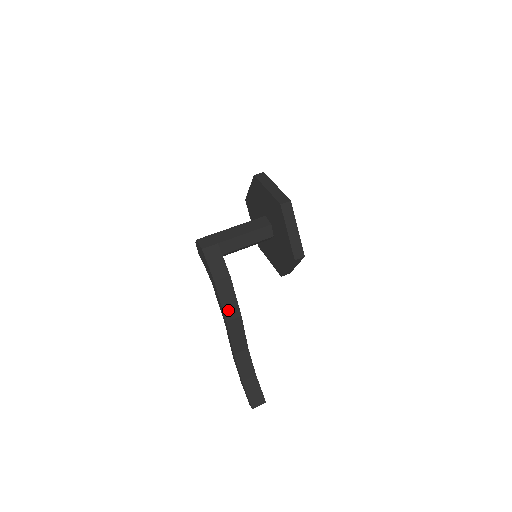
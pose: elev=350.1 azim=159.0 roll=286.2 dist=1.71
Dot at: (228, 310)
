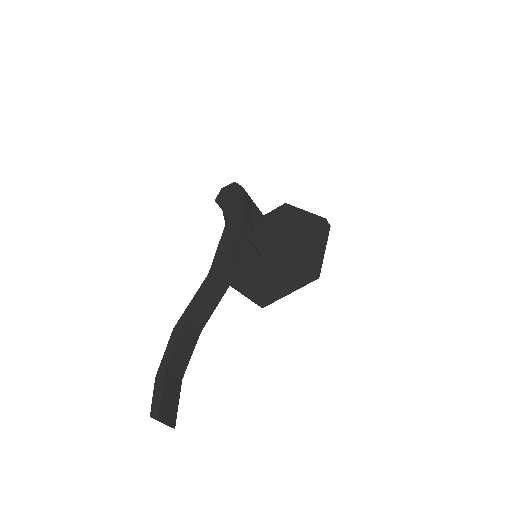
Dot at: (230, 257)
